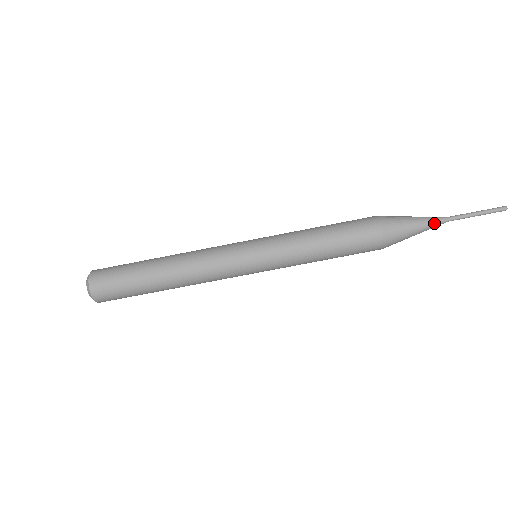
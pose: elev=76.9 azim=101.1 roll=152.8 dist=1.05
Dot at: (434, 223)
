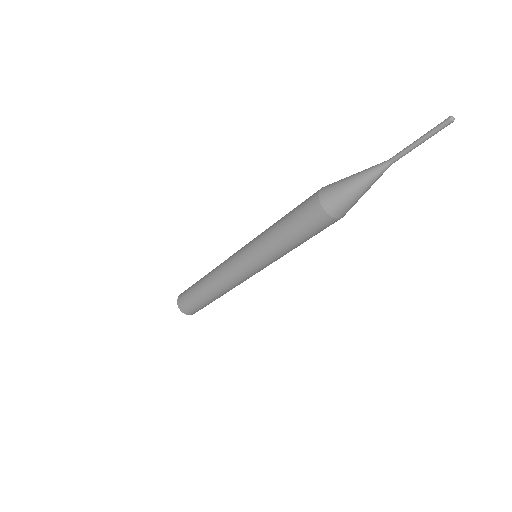
Dot at: (378, 178)
